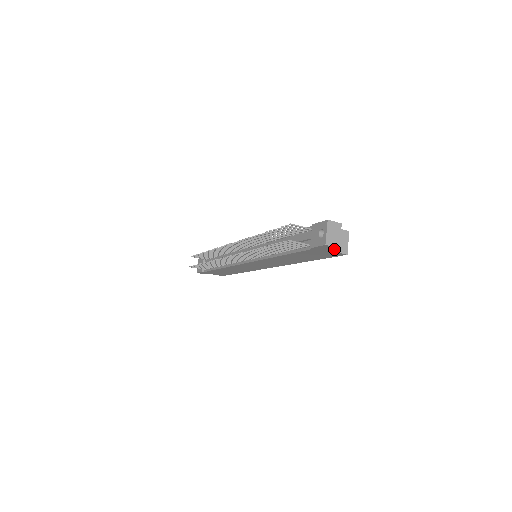
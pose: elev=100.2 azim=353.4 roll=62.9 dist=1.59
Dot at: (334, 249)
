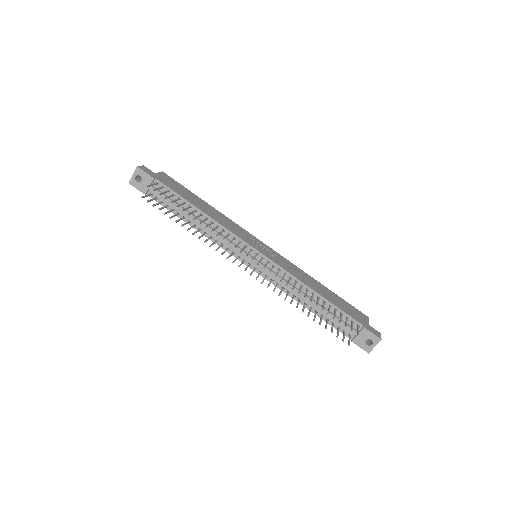
Dot at: occluded
